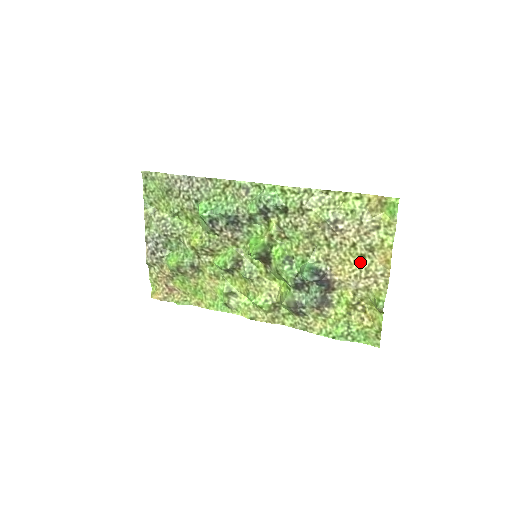
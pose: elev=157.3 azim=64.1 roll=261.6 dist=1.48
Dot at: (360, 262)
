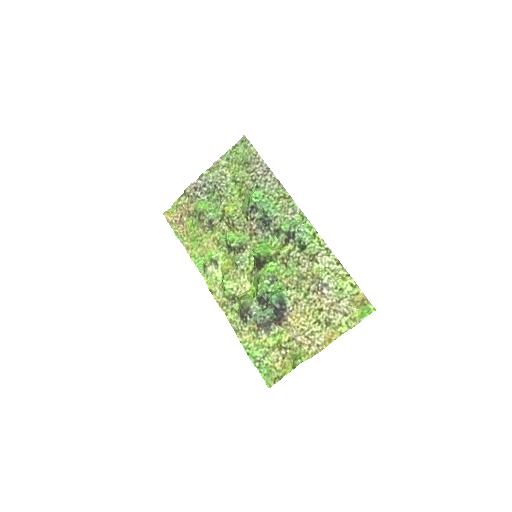
Dot at: (313, 324)
